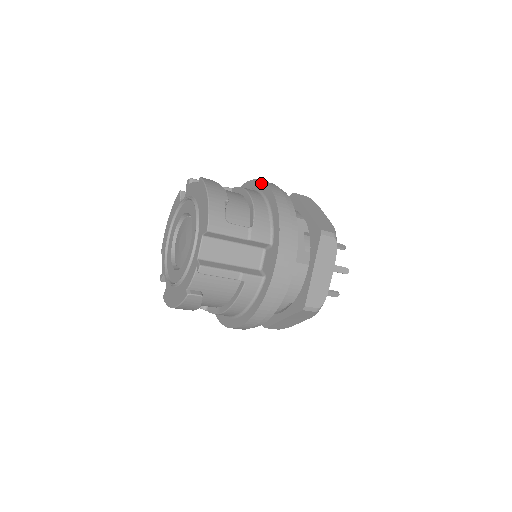
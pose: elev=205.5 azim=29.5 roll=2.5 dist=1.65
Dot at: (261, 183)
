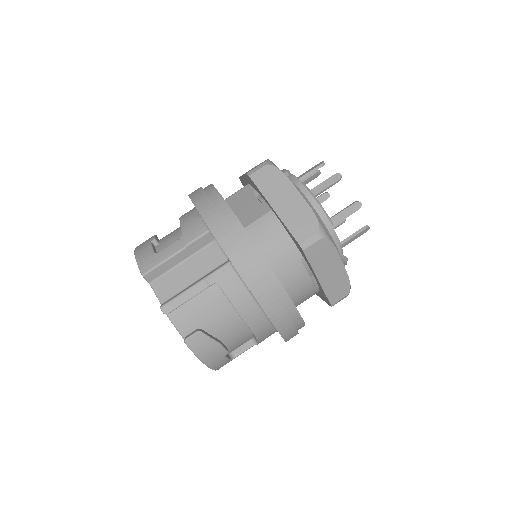
Dot at: occluded
